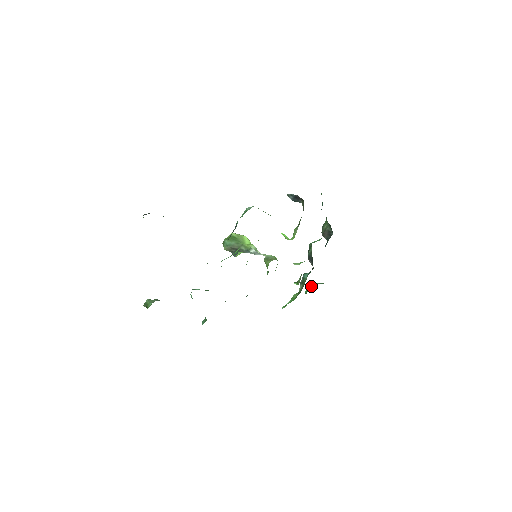
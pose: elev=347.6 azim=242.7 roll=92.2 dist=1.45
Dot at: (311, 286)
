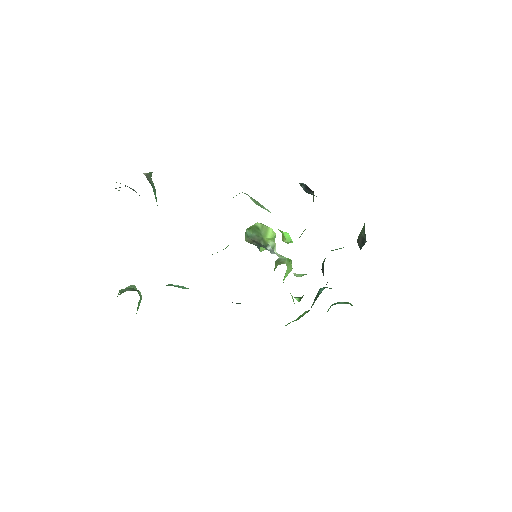
Dot at: (332, 304)
